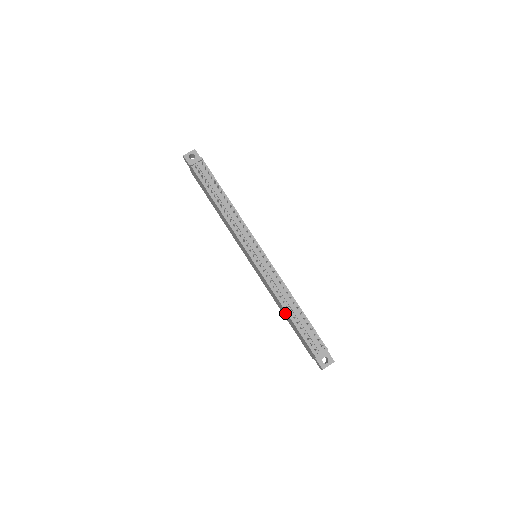
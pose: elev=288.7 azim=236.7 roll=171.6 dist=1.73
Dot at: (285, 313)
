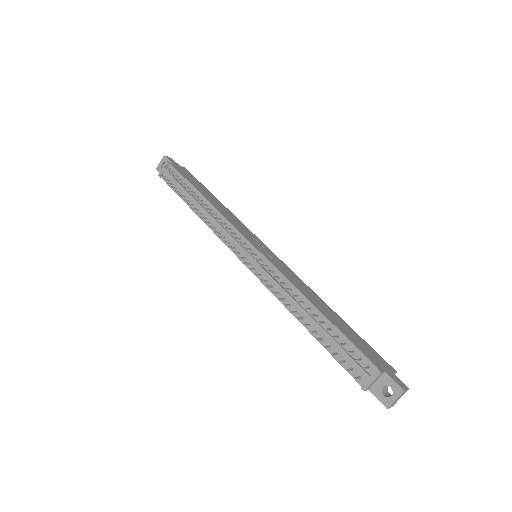
Dot at: occluded
